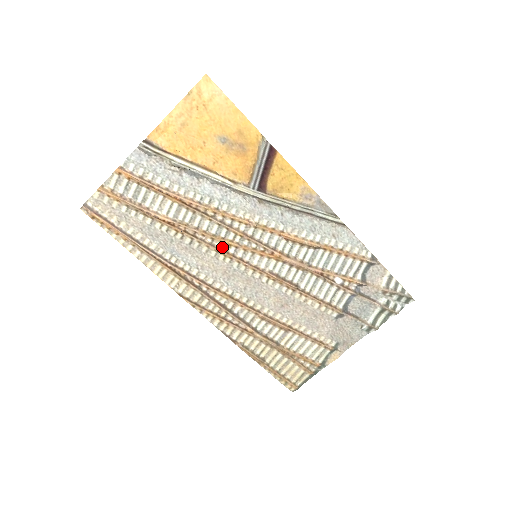
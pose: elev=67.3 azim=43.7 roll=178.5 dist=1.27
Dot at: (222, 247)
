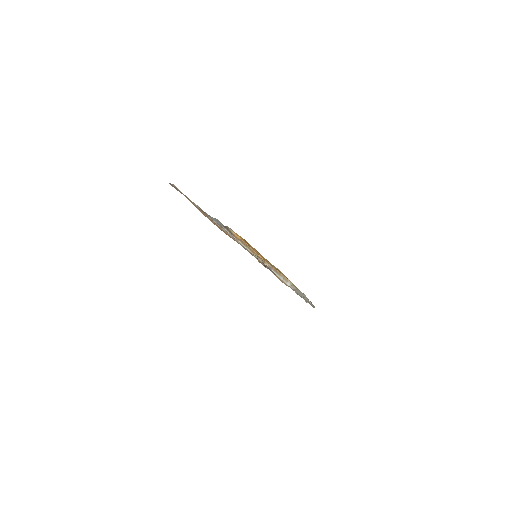
Dot at: occluded
